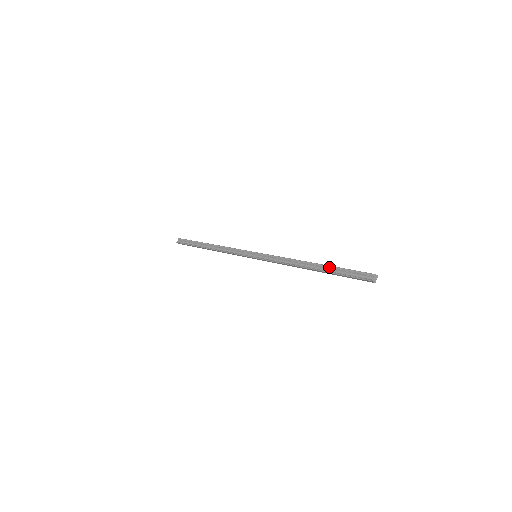
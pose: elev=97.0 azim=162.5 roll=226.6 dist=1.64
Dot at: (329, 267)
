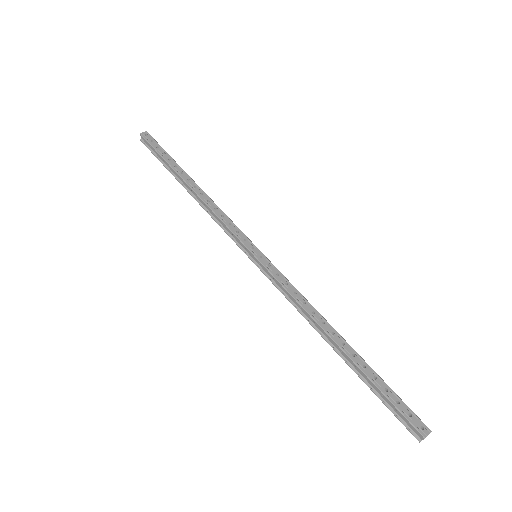
Dot at: (360, 371)
